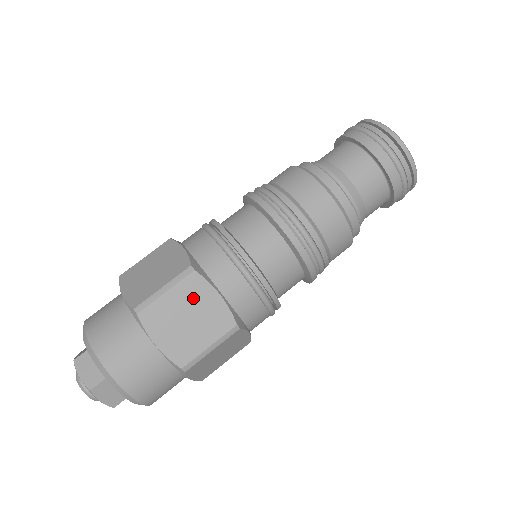
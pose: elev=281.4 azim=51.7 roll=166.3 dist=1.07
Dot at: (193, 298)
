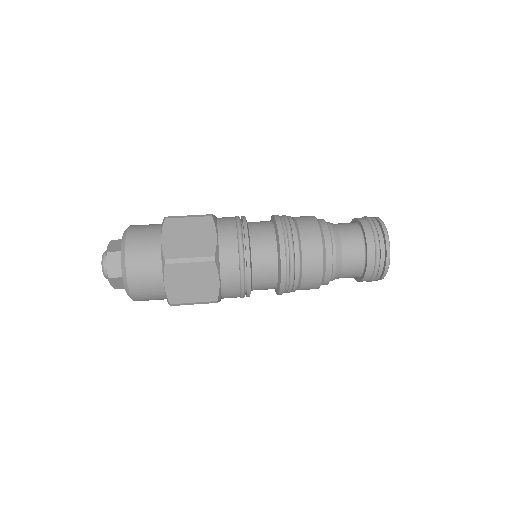
Dot at: (200, 228)
